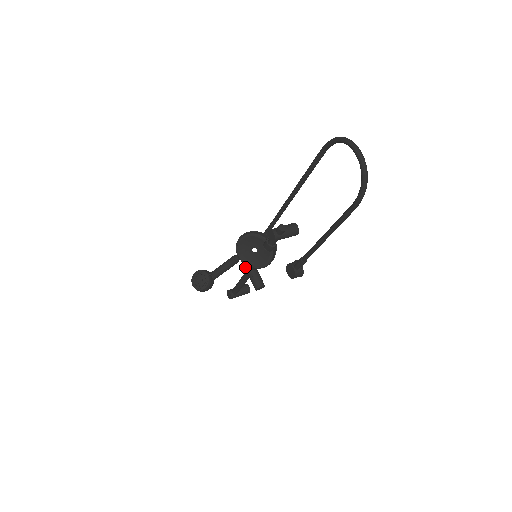
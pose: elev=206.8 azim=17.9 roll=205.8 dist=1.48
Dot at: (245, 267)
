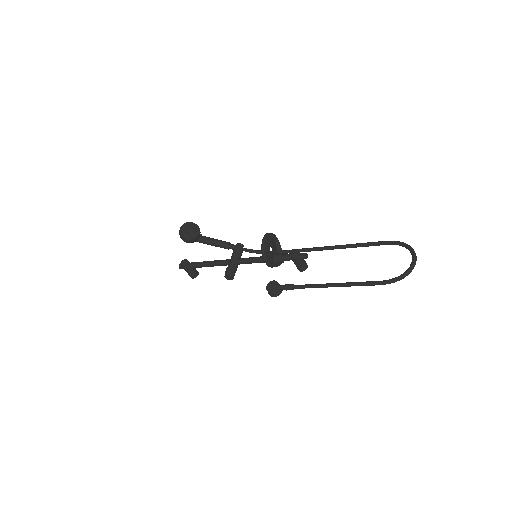
Dot at: (233, 256)
